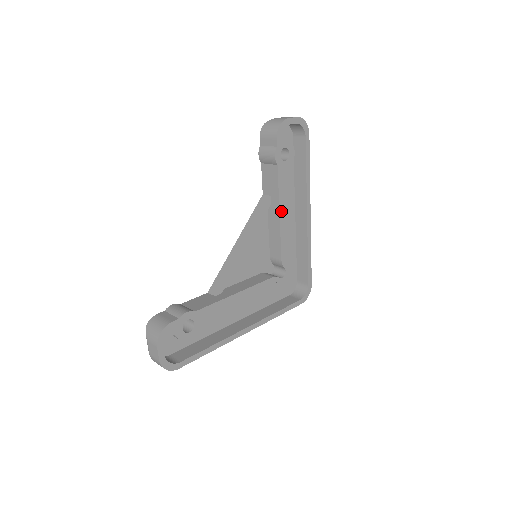
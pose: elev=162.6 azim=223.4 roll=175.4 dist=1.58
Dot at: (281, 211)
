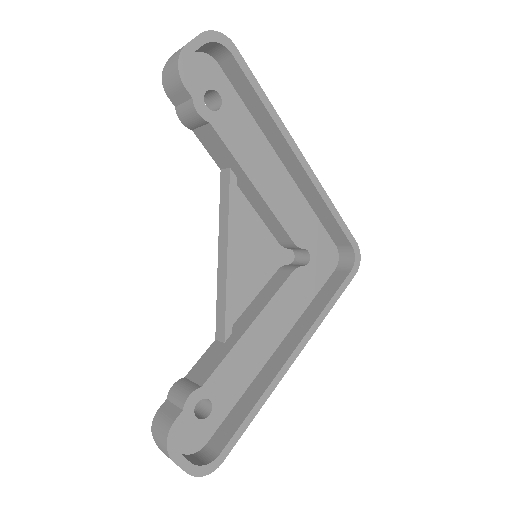
Dot at: (254, 181)
